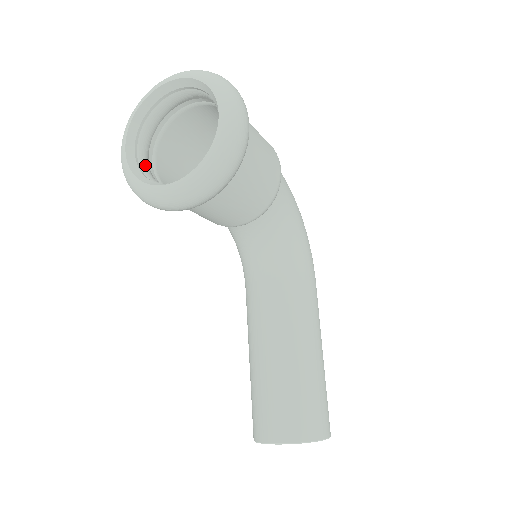
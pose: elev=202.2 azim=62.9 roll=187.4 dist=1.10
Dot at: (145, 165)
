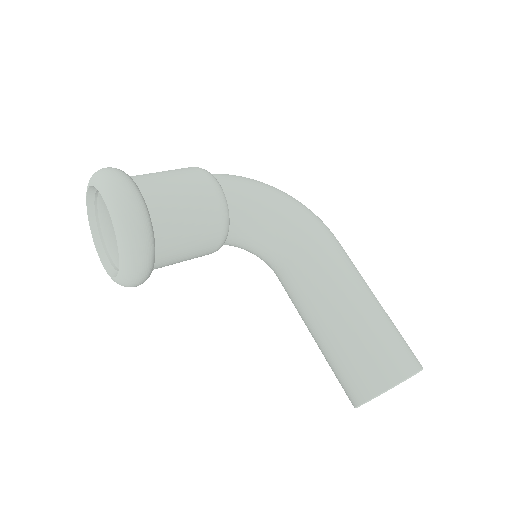
Dot at: occluded
